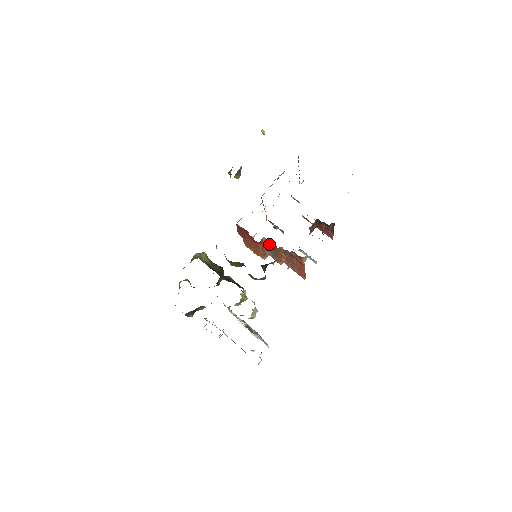
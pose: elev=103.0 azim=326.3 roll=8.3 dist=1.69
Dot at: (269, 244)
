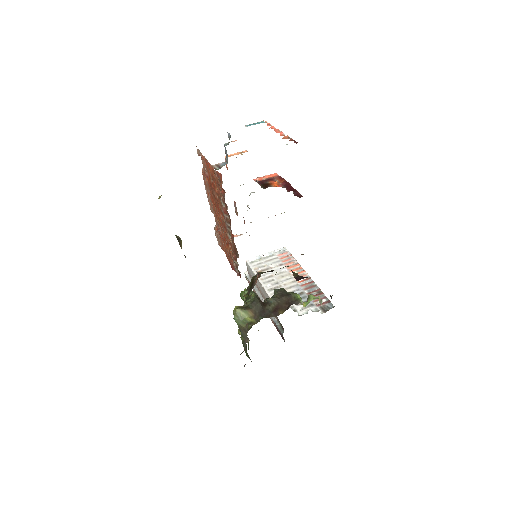
Dot at: occluded
